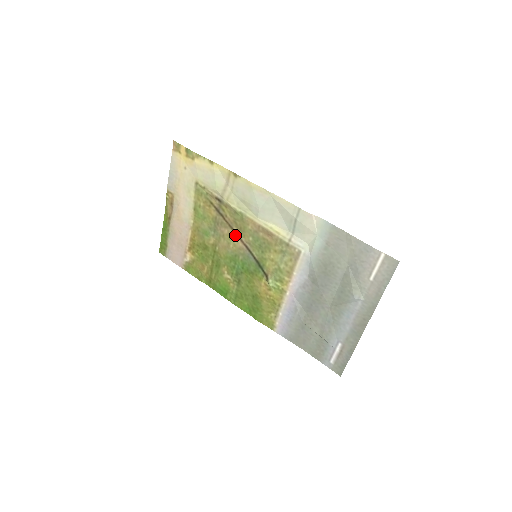
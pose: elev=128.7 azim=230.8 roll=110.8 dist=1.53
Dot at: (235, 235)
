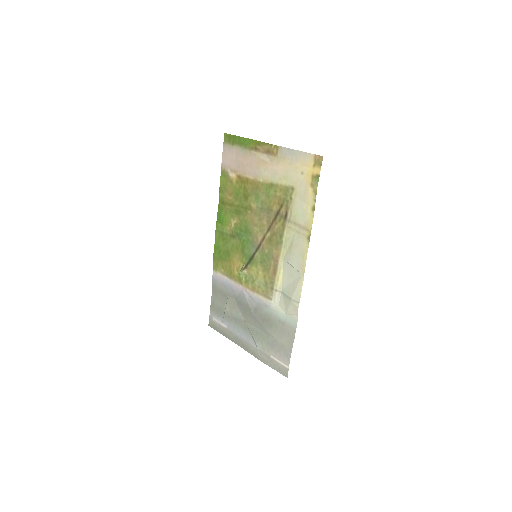
Dot at: (265, 233)
